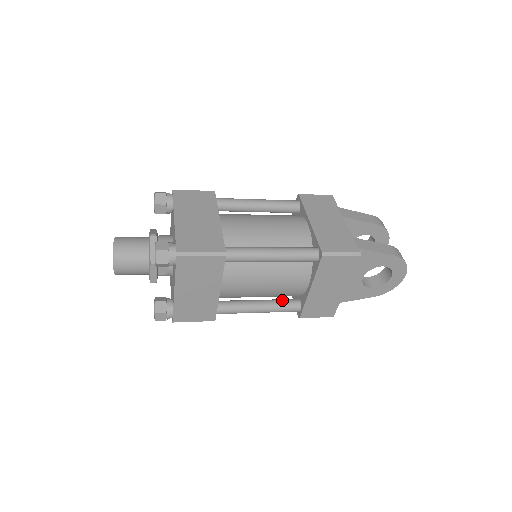
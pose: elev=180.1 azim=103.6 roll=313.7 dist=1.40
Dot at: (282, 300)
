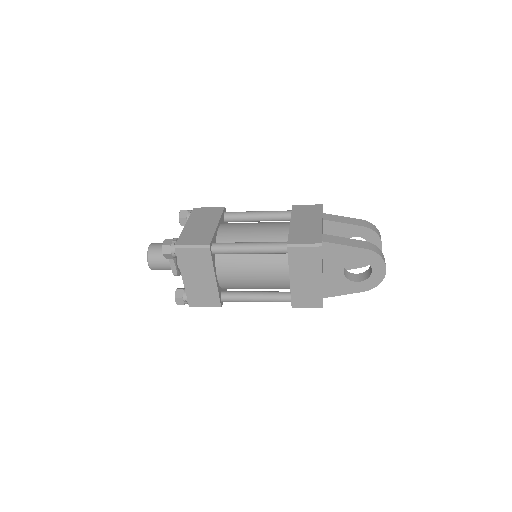
Dot at: (276, 292)
